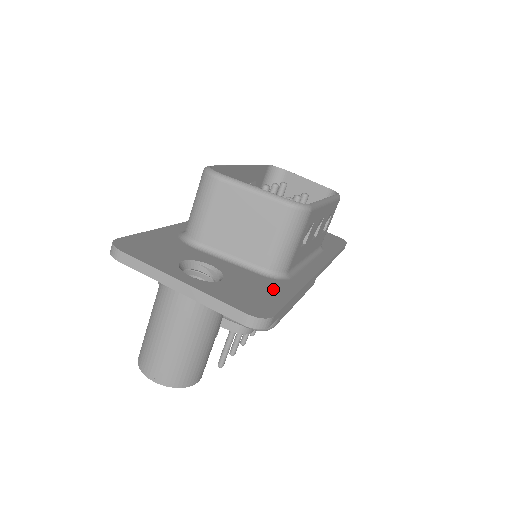
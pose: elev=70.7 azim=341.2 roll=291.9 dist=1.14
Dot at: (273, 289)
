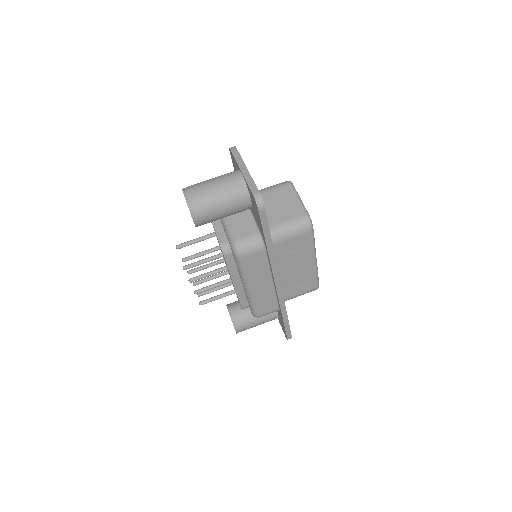
Dot at: occluded
